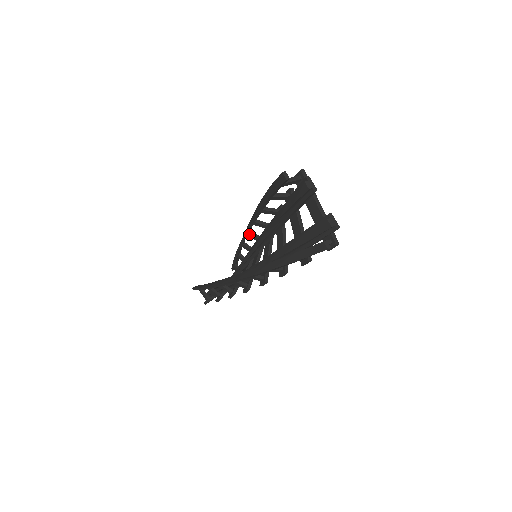
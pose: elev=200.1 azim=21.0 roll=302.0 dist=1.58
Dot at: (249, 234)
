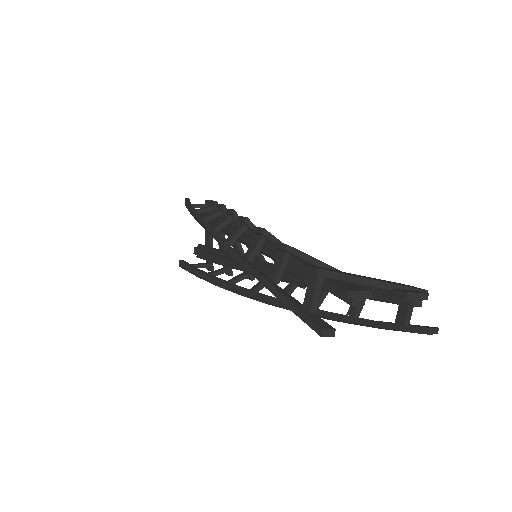
Dot at: occluded
